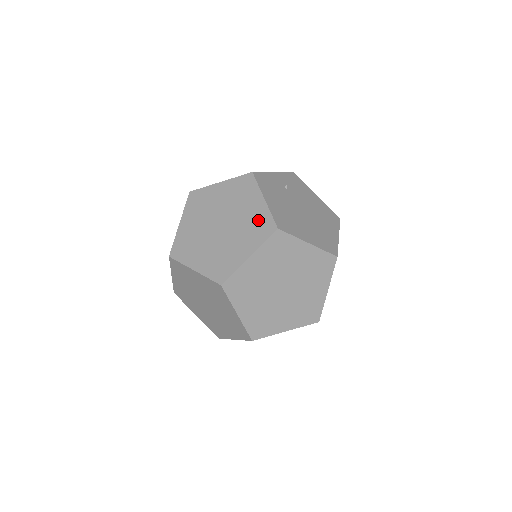
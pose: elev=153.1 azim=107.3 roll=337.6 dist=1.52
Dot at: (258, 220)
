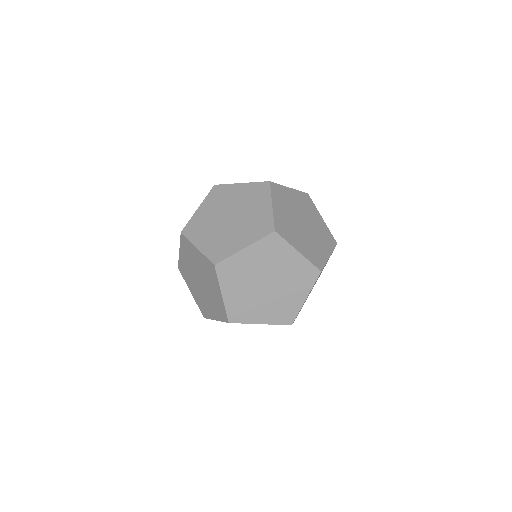
Dot at: (252, 191)
